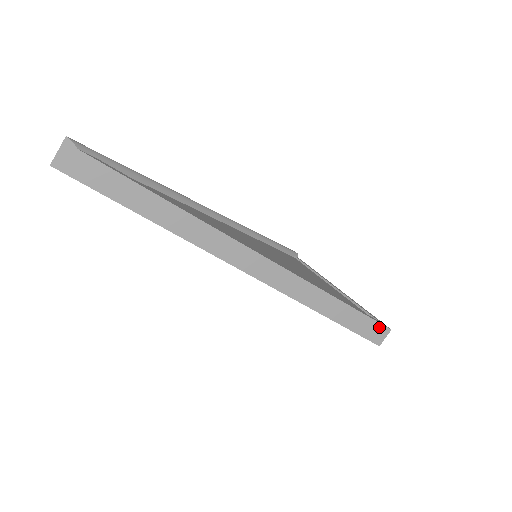
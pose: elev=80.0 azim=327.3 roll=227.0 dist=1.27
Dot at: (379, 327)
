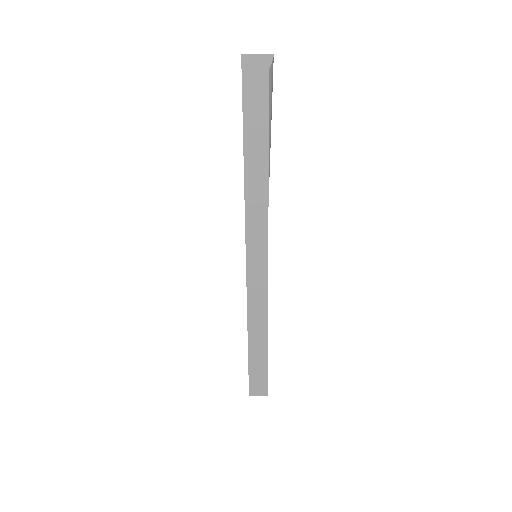
Dot at: (264, 385)
